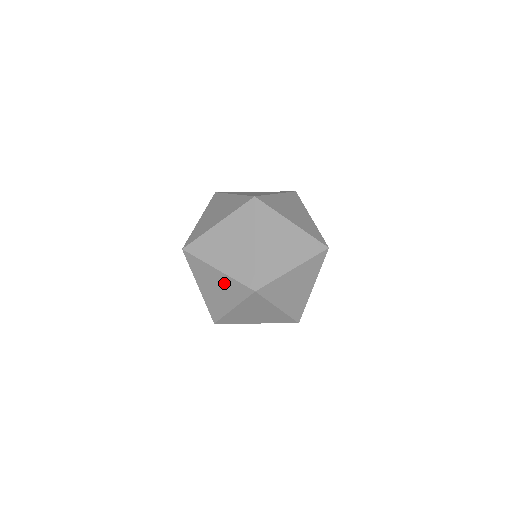
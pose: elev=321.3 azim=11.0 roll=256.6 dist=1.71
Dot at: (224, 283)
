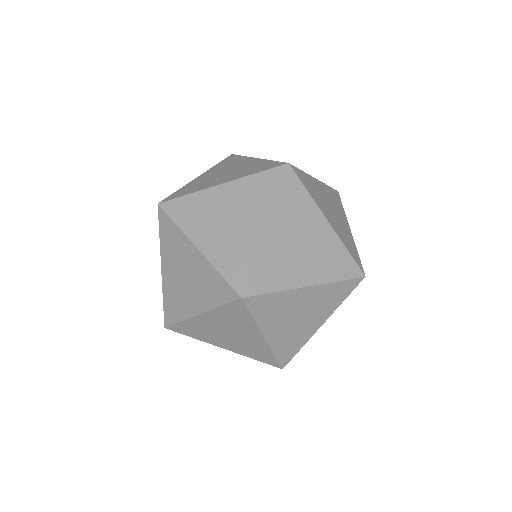
Dot at: (324, 244)
